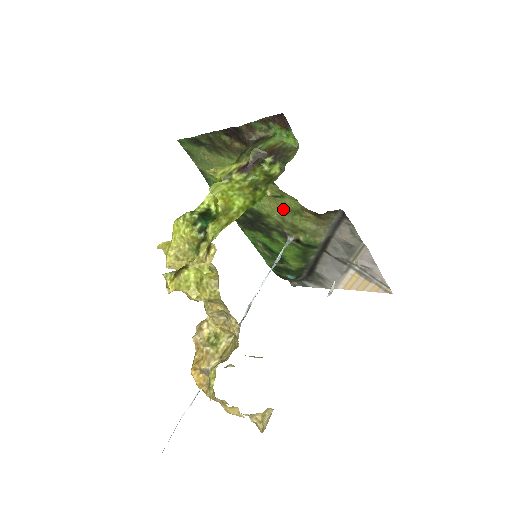
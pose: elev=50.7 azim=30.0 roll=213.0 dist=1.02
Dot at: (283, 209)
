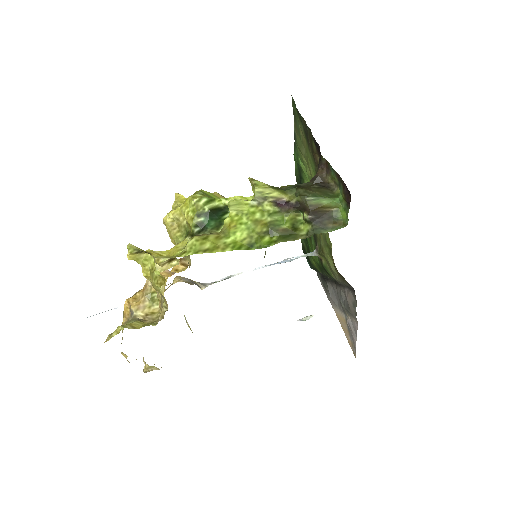
Dot at: (323, 233)
